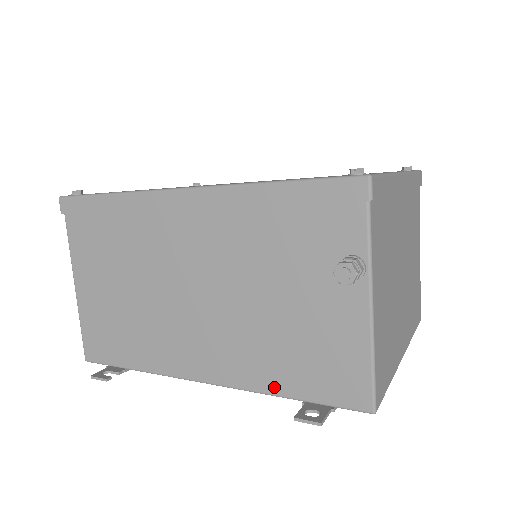
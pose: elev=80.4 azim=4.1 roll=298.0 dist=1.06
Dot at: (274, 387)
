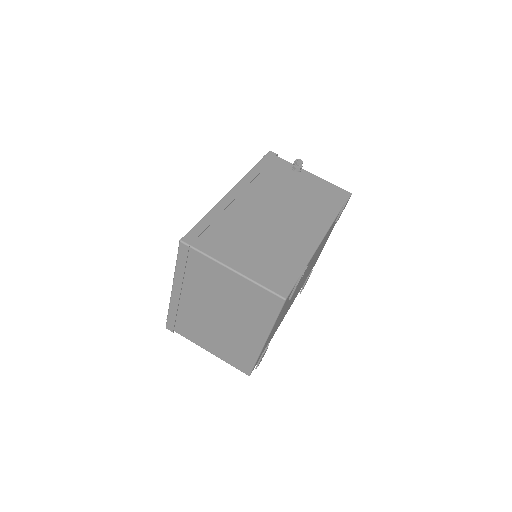
Dot at: (333, 213)
